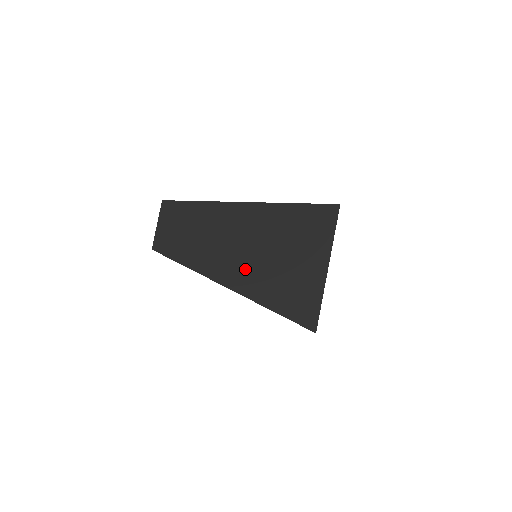
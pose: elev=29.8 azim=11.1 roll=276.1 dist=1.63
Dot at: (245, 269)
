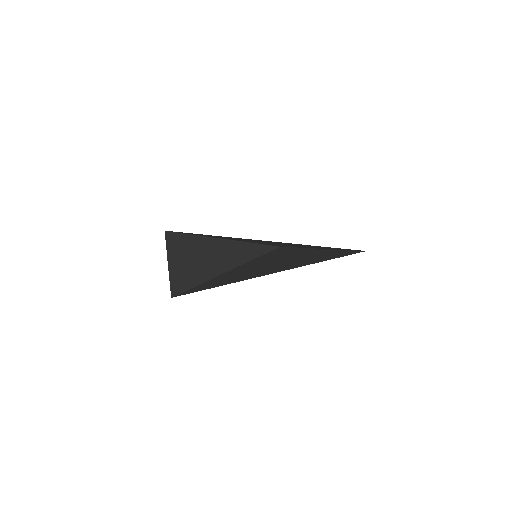
Dot at: (250, 275)
